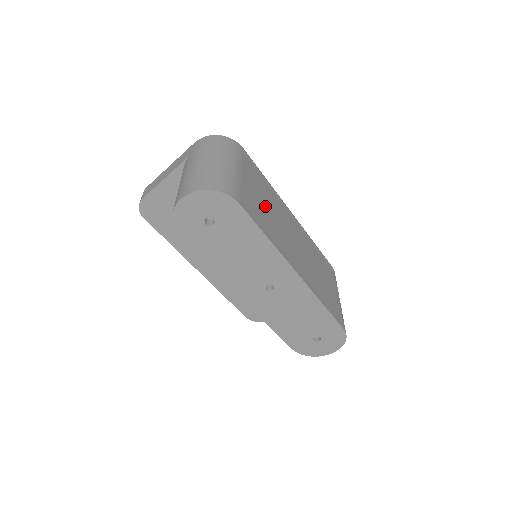
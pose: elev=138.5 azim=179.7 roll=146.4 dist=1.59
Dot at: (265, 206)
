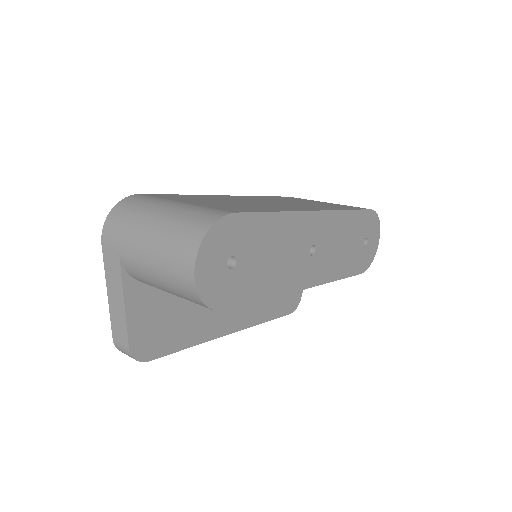
Dot at: (227, 203)
